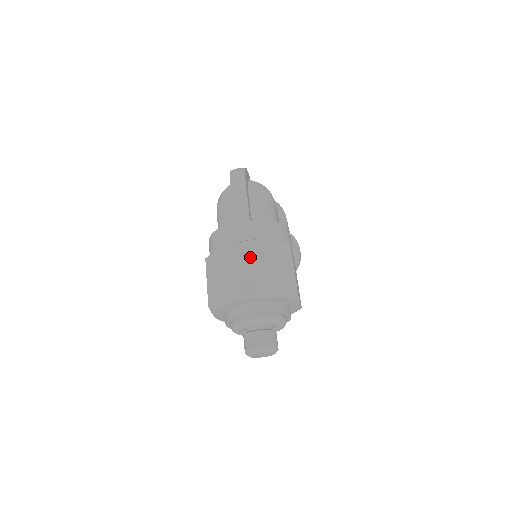
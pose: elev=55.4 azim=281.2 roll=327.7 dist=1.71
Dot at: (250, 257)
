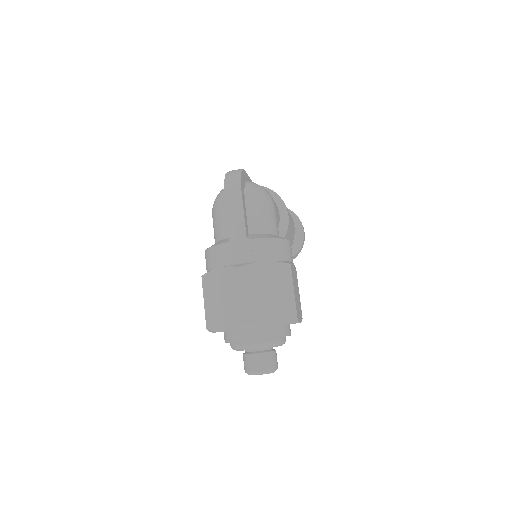
Dot at: (247, 284)
